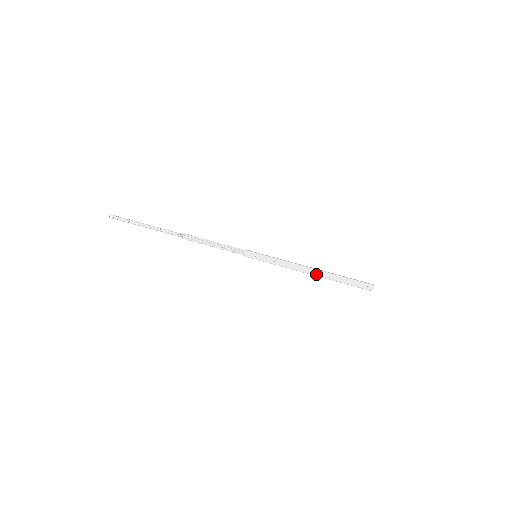
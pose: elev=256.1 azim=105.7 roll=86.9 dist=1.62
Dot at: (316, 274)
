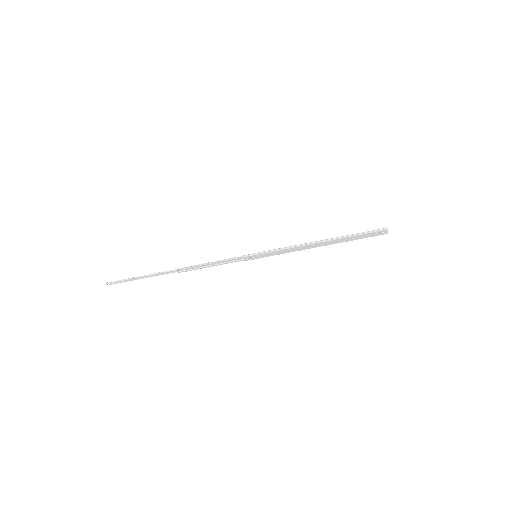
Dot at: (322, 245)
